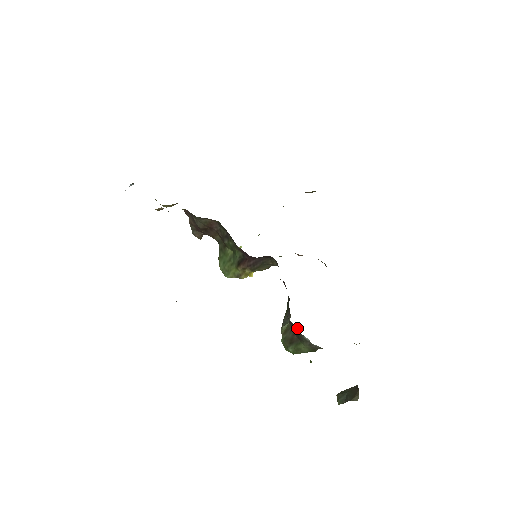
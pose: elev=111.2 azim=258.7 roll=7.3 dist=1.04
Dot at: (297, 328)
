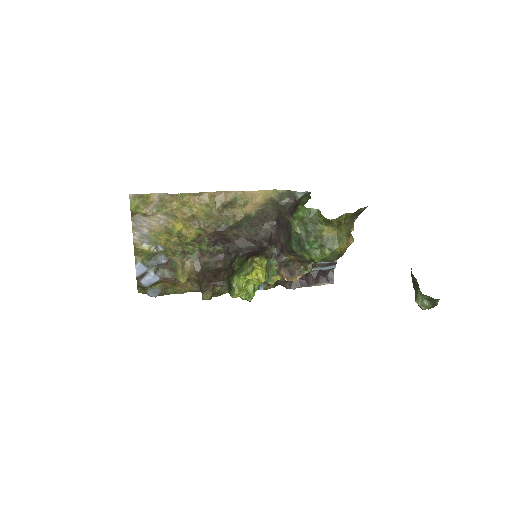
Dot at: (294, 203)
